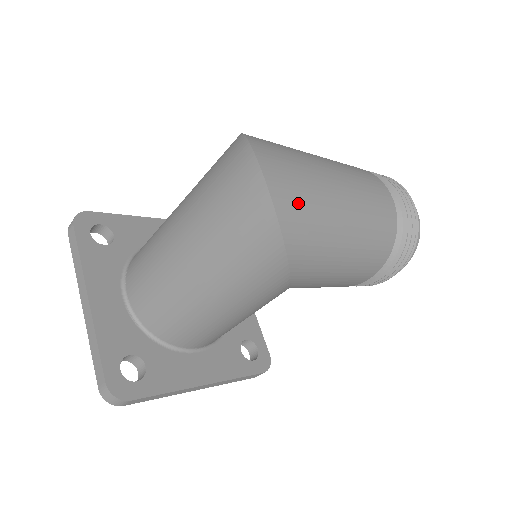
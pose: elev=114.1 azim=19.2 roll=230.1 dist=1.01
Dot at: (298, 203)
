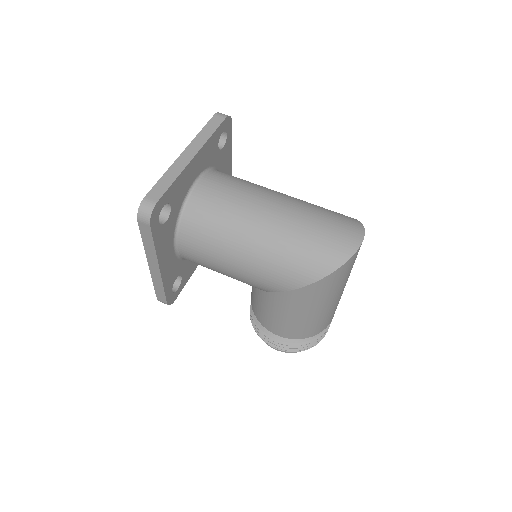
Dot at: (344, 274)
